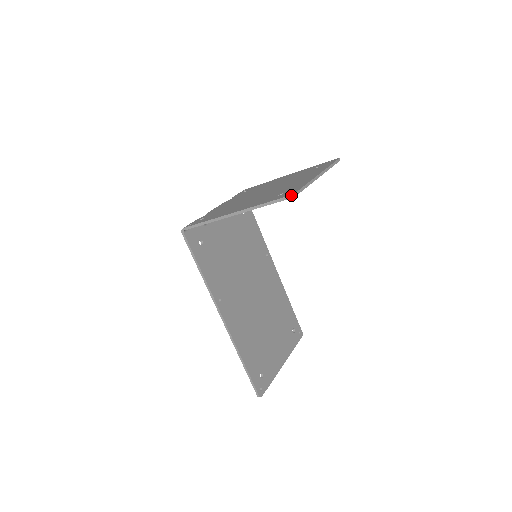
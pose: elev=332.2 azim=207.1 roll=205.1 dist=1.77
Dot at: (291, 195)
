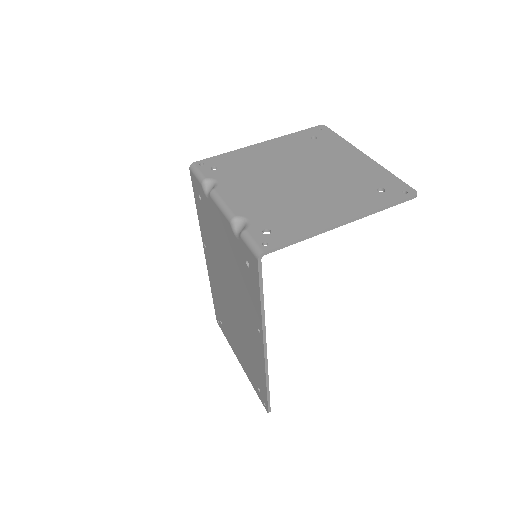
Dot at: occluded
